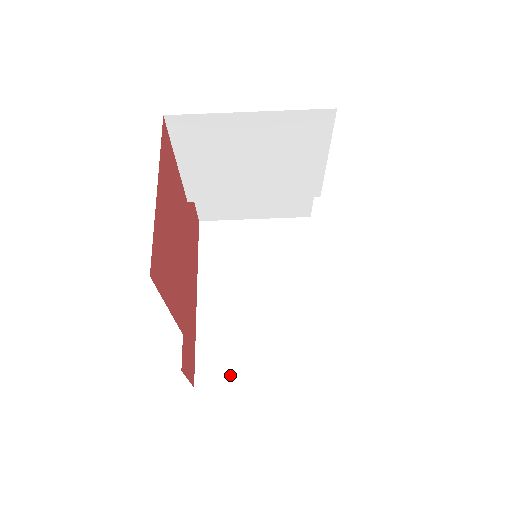
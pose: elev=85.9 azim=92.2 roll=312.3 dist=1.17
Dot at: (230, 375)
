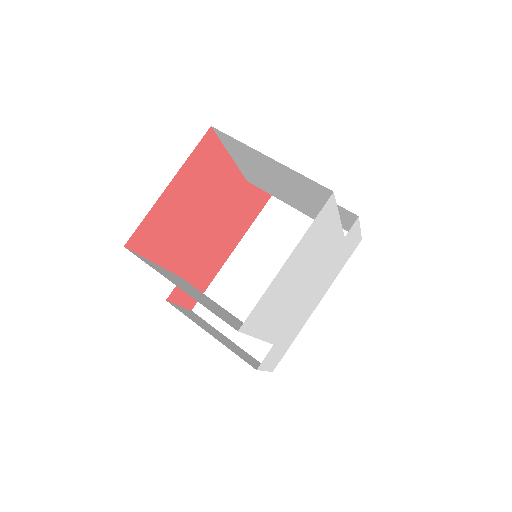
Dot at: (217, 319)
